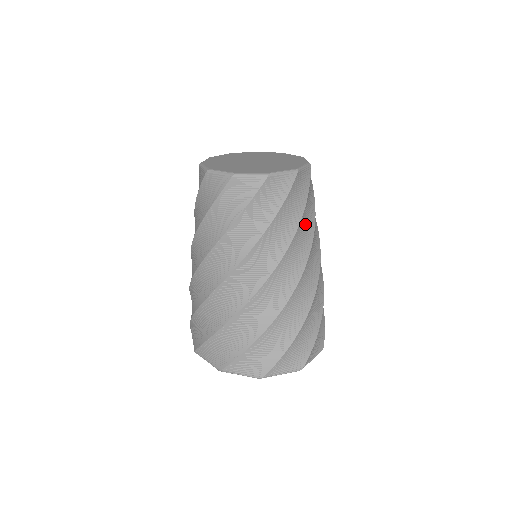
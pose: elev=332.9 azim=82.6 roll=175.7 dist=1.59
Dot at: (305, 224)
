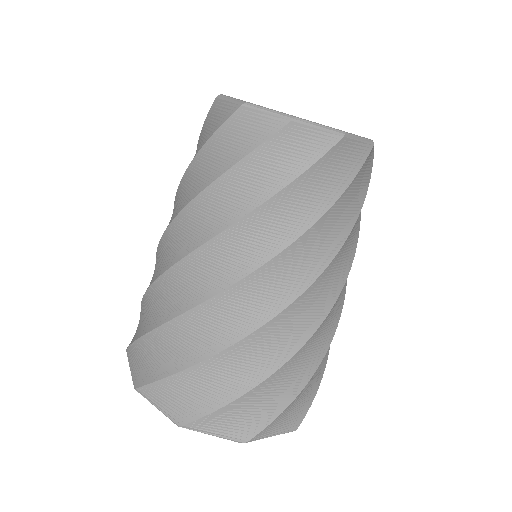
Dot at: (331, 225)
